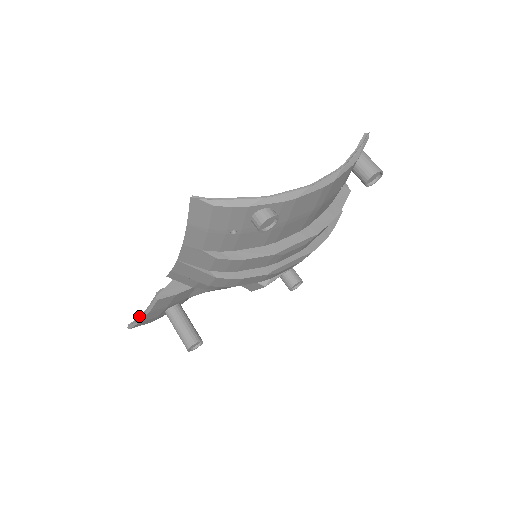
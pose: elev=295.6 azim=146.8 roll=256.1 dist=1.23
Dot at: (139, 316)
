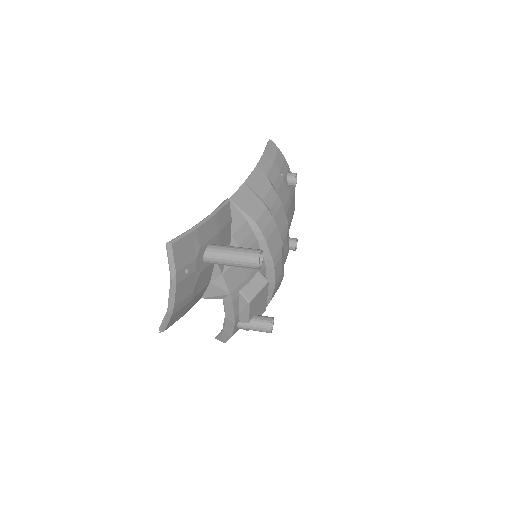
Dot at: (193, 226)
